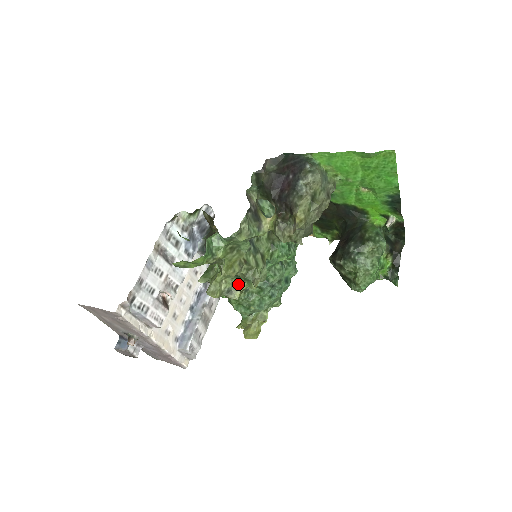
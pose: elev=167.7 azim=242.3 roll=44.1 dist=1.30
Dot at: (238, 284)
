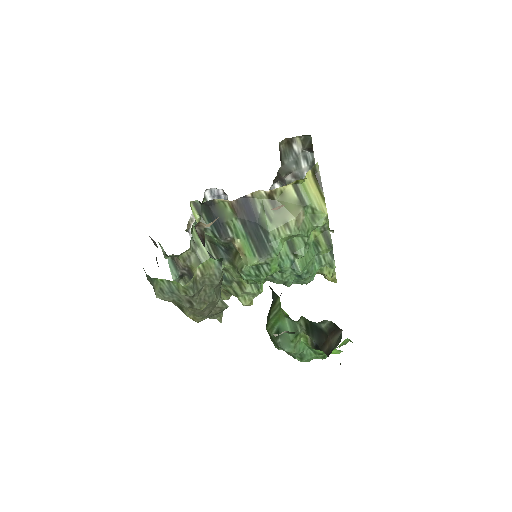
Dot at: occluded
